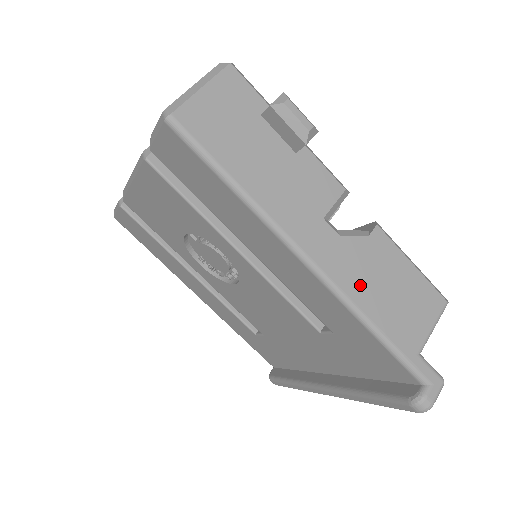
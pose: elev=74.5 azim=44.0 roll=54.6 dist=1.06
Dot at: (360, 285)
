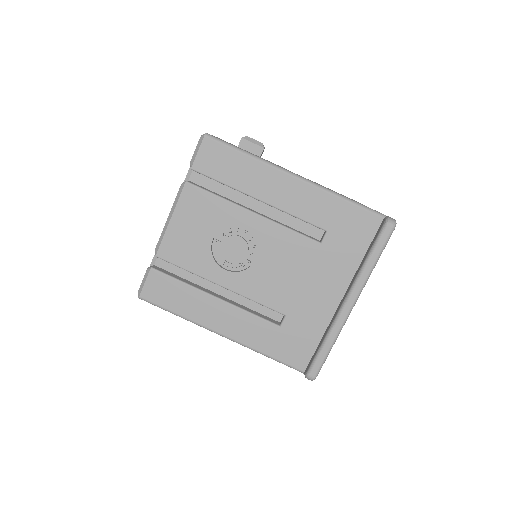
Dot at: occluded
